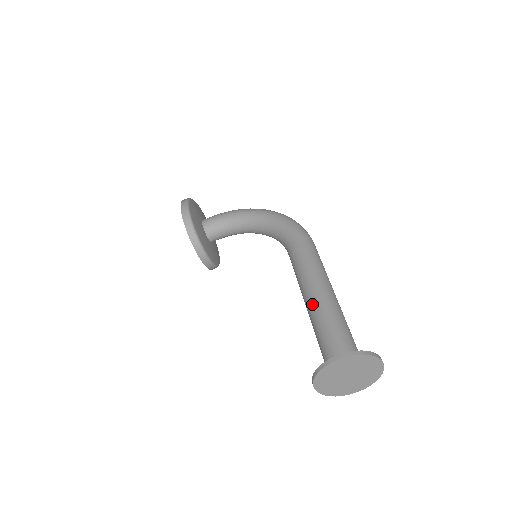
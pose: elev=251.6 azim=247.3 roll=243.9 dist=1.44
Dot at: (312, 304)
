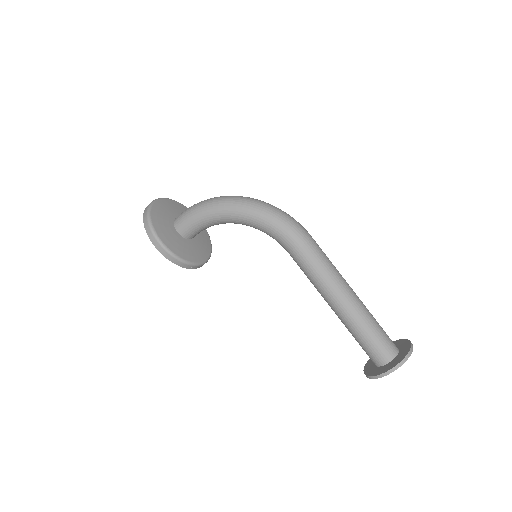
Dot at: (340, 316)
